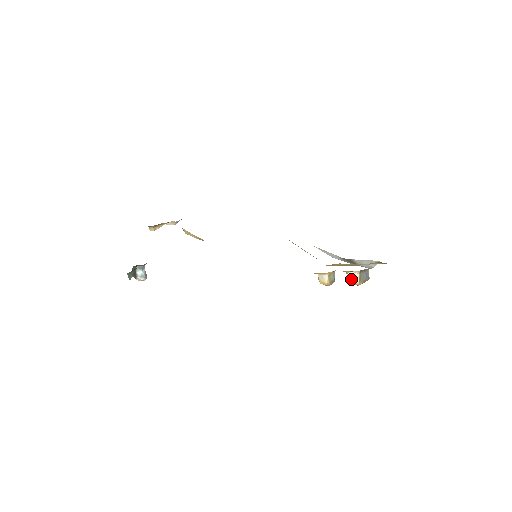
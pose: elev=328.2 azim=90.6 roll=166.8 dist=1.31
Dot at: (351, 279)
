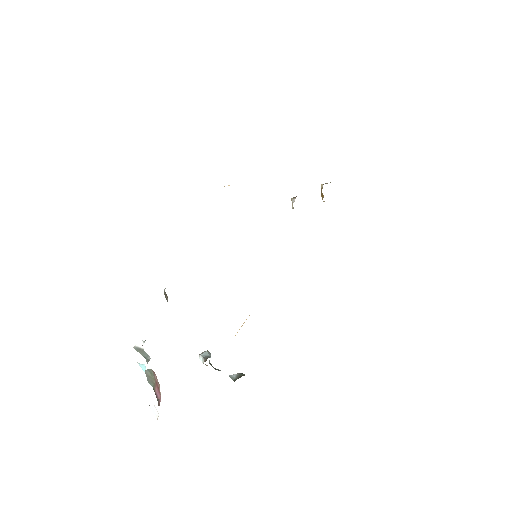
Dot at: occluded
